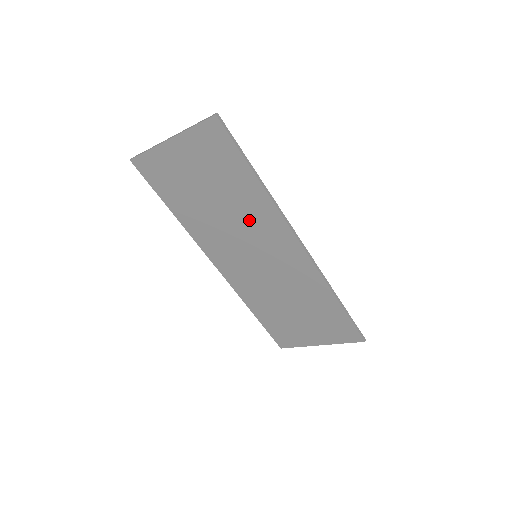
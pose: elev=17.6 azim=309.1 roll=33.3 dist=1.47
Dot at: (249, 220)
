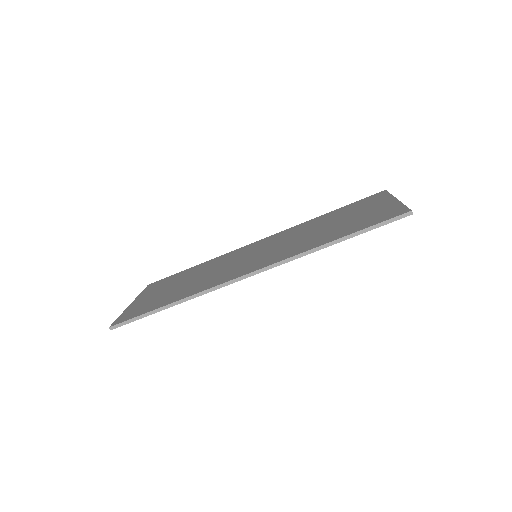
Dot at: occluded
